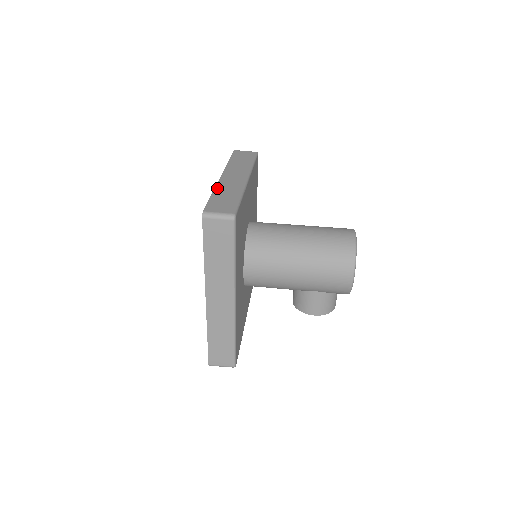
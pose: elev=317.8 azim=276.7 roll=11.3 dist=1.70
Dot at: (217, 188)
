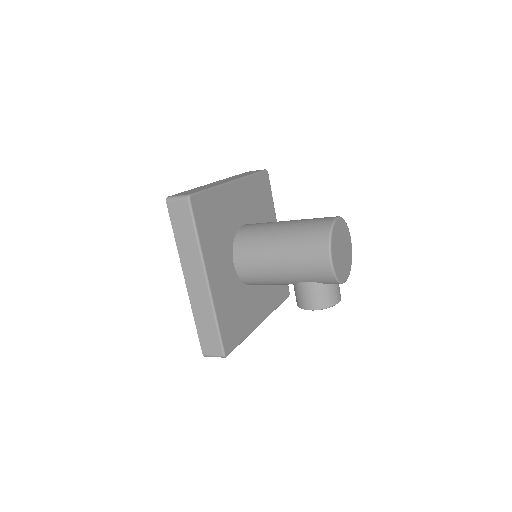
Dot at: (198, 187)
